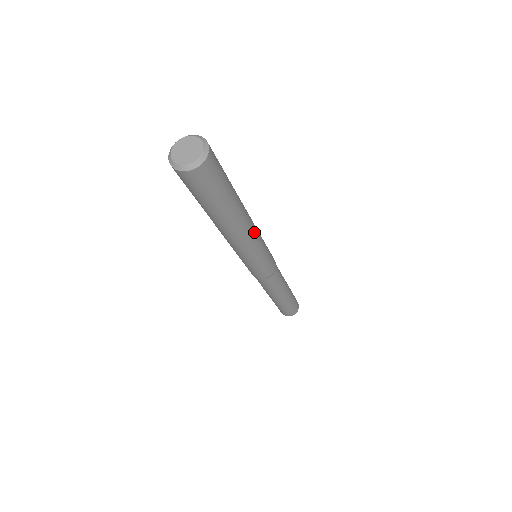
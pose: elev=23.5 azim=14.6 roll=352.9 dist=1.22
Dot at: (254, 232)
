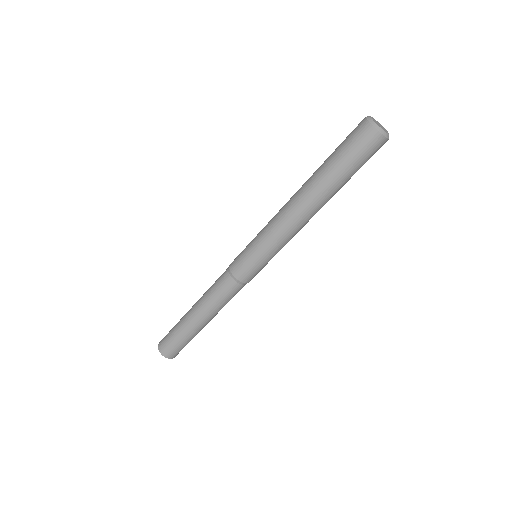
Dot at: (301, 228)
